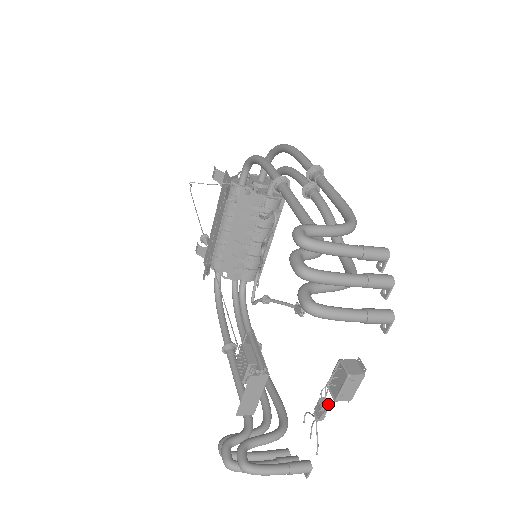
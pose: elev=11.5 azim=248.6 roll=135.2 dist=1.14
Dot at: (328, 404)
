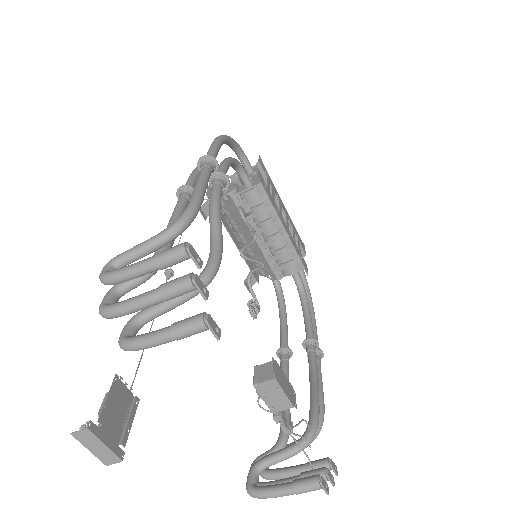
Dot at: (278, 415)
